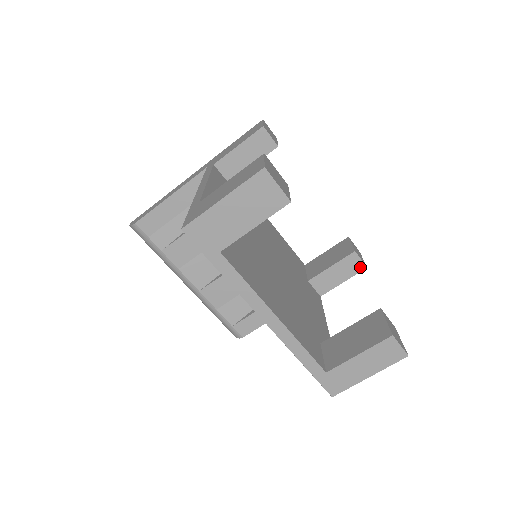
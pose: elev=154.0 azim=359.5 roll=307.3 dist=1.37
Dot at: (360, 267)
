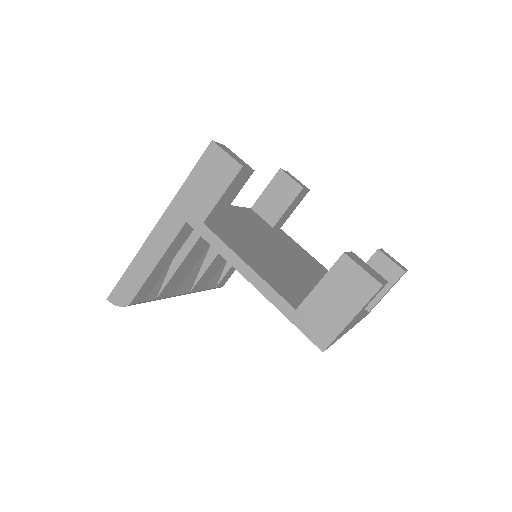
Dot at: (306, 193)
